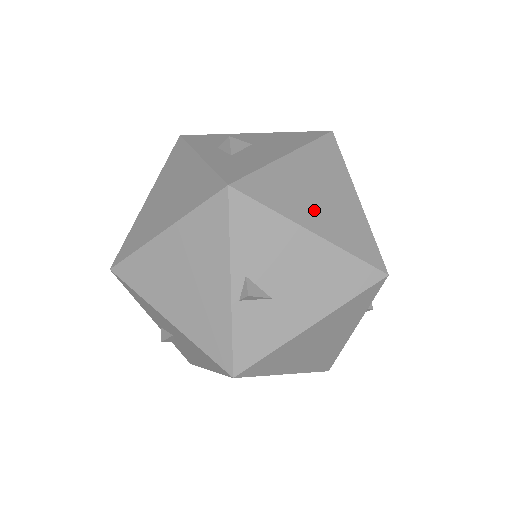
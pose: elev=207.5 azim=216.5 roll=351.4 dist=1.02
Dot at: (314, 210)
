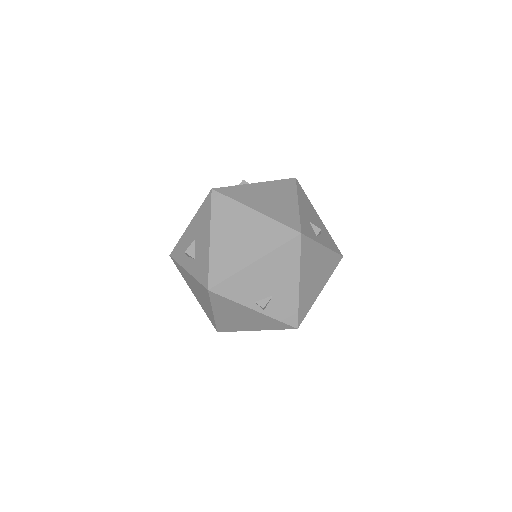
Dot at: (245, 250)
